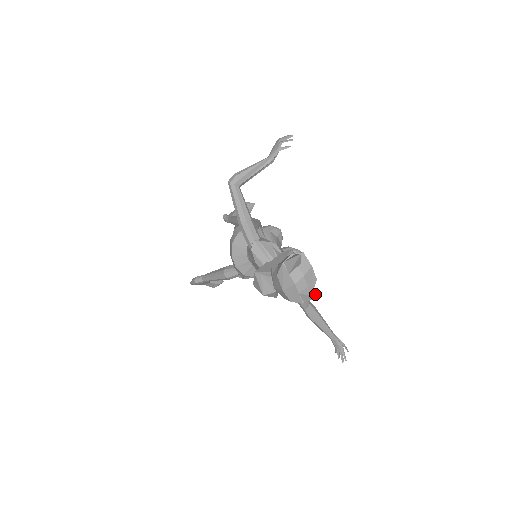
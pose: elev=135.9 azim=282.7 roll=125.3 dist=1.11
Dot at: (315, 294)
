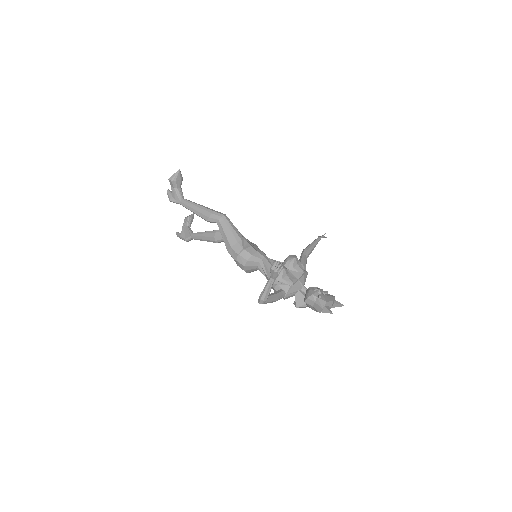
Dot at: (341, 306)
